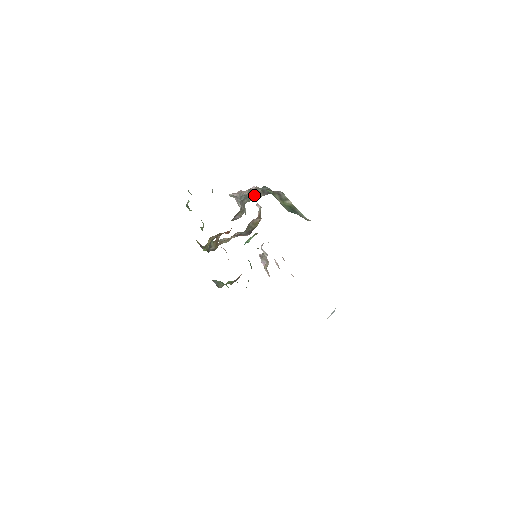
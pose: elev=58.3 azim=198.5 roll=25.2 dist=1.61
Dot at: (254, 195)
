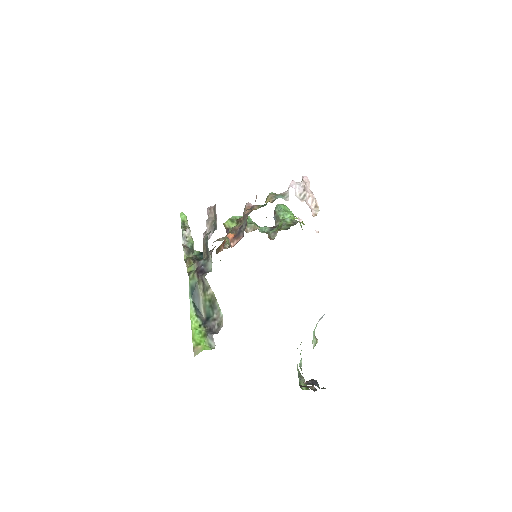
Dot at: (204, 249)
